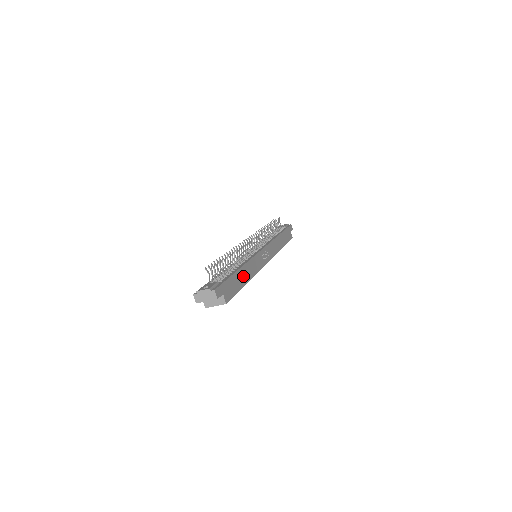
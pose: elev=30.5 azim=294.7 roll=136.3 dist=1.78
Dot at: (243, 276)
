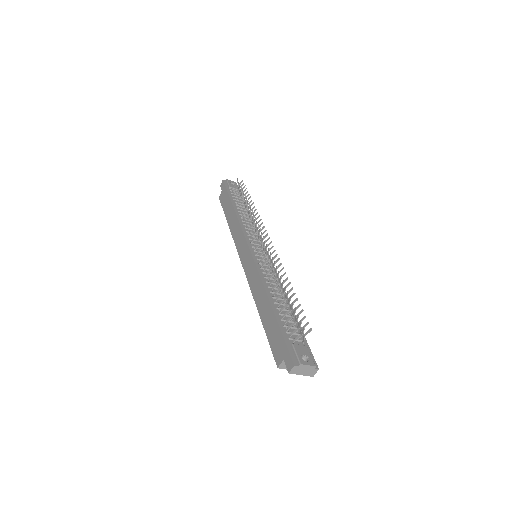
Dot at: occluded
